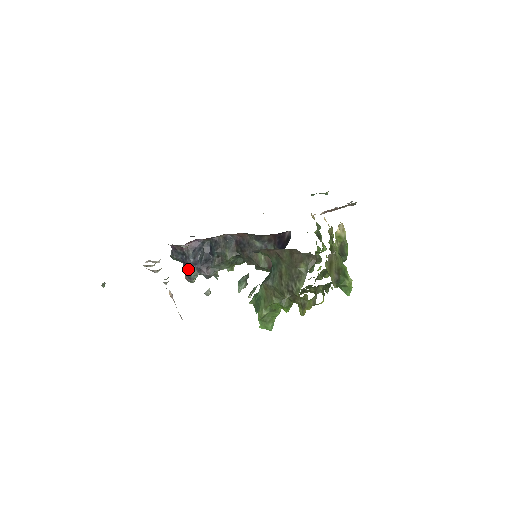
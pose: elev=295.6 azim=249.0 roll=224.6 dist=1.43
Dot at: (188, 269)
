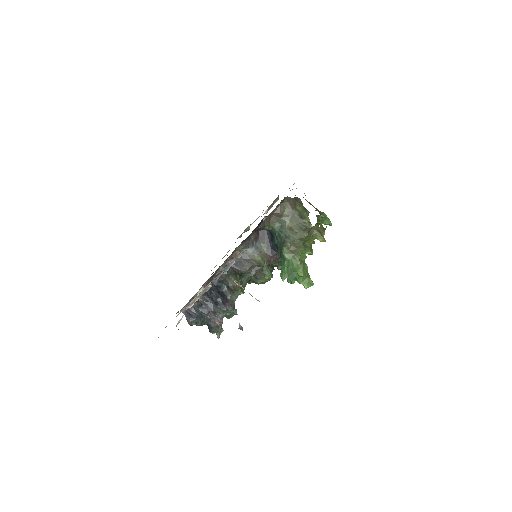
Dot at: (214, 312)
